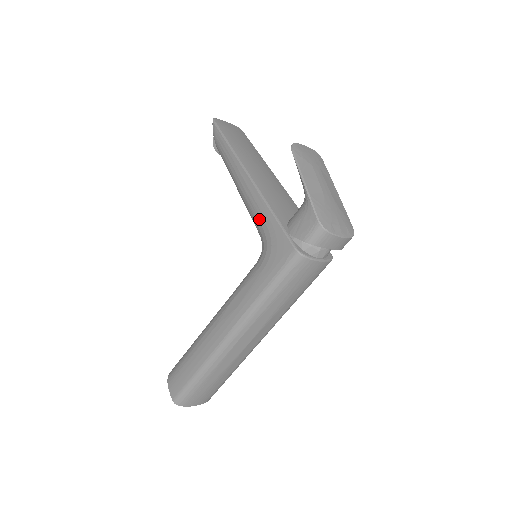
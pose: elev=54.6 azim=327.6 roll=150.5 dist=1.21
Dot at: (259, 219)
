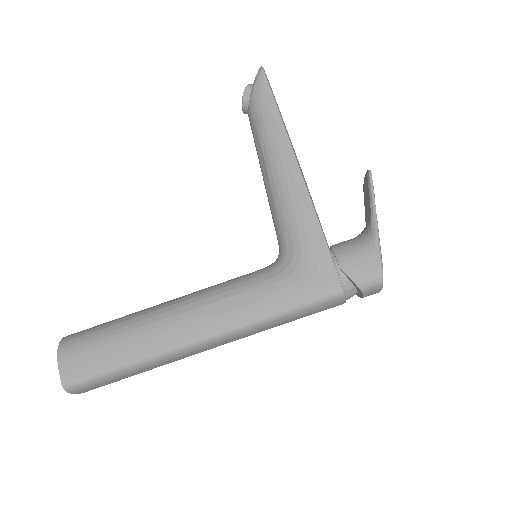
Dot at: (298, 227)
